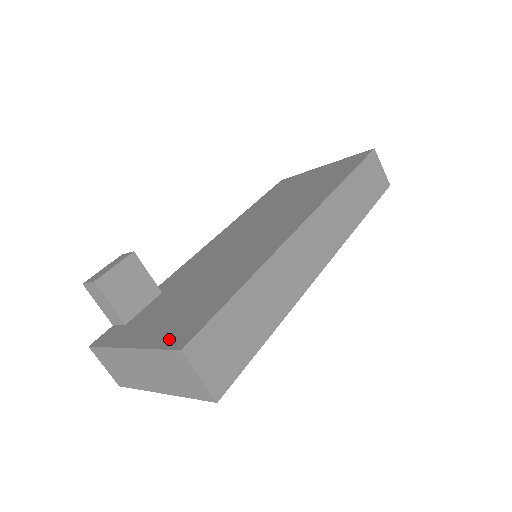
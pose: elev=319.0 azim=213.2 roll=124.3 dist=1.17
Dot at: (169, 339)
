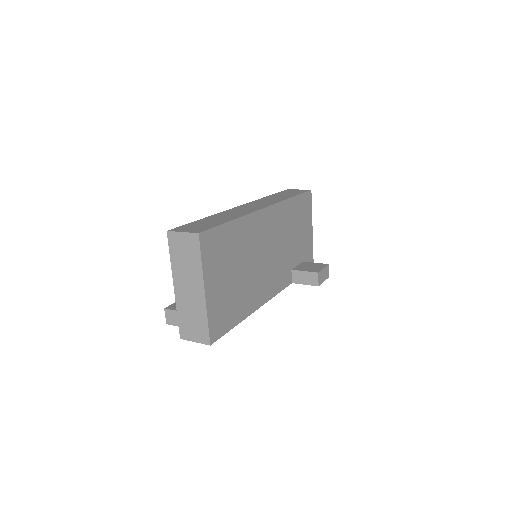
Dot at: occluded
